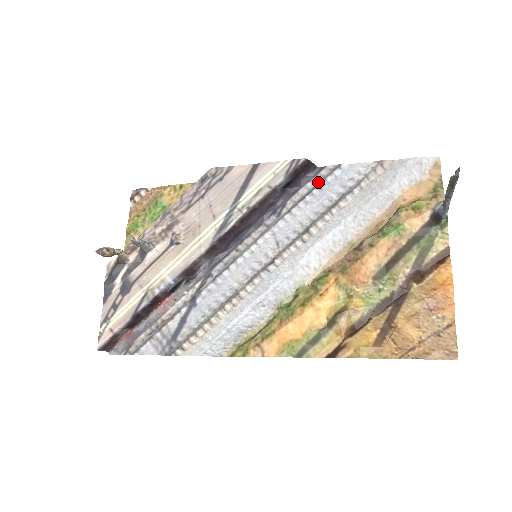
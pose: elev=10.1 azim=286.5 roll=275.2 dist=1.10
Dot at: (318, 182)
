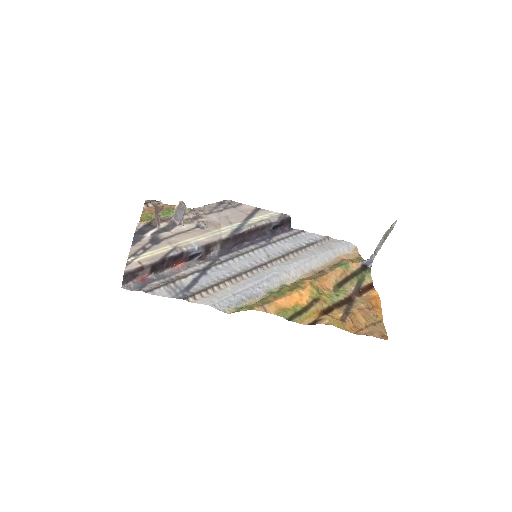
Dot at: (292, 234)
